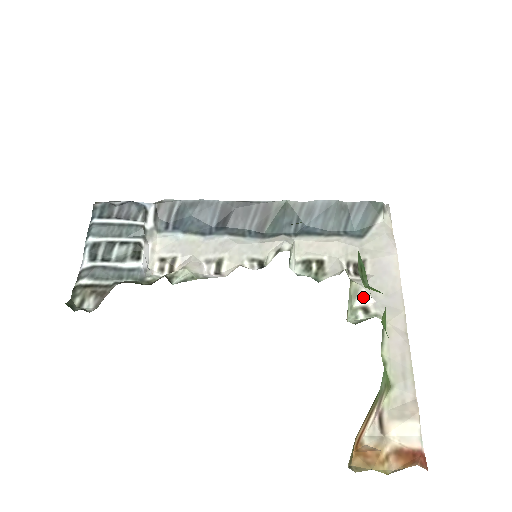
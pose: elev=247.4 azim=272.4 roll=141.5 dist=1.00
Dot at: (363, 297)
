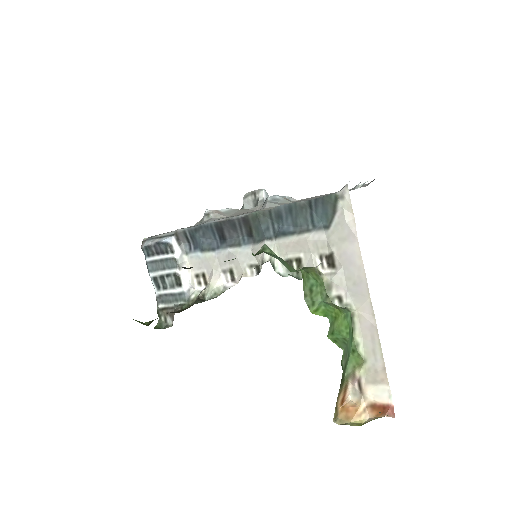
Dot at: (336, 289)
